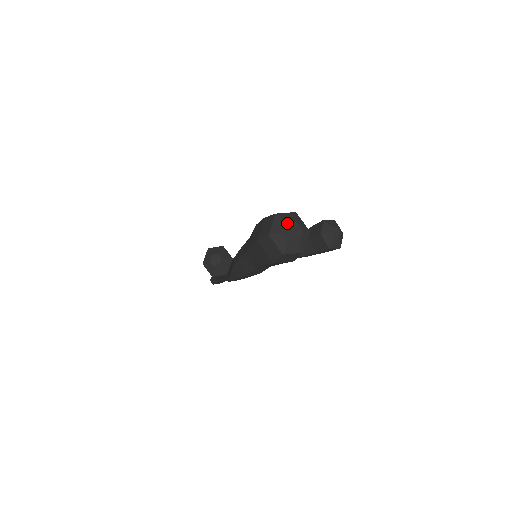
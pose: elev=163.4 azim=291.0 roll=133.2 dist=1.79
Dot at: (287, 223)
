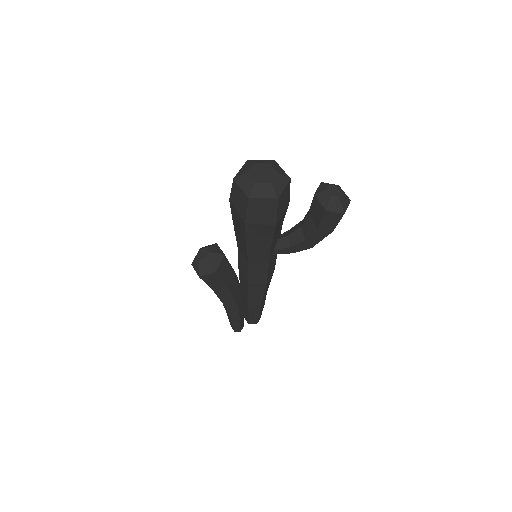
Dot at: (258, 165)
